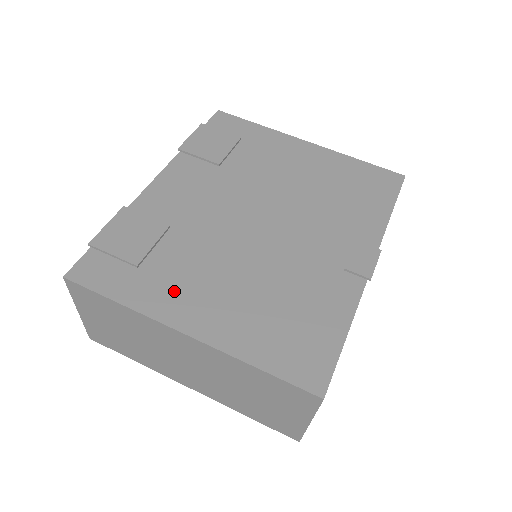
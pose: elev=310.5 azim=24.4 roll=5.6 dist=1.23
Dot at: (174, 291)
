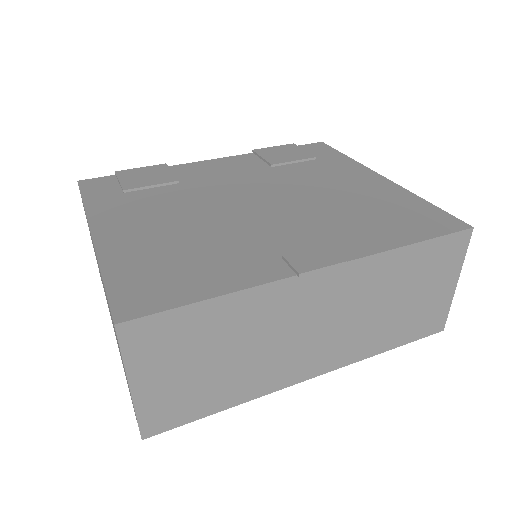
Dot at: (124, 212)
